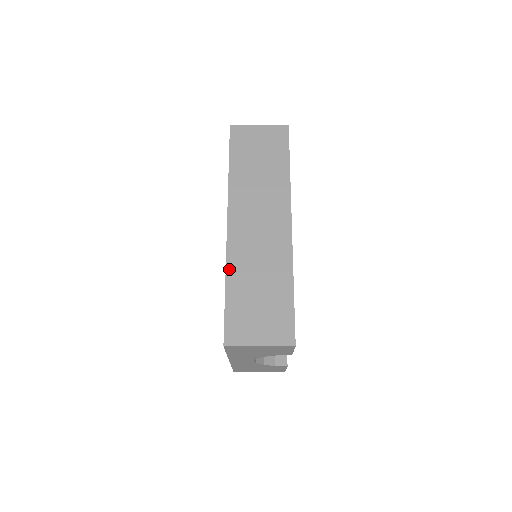
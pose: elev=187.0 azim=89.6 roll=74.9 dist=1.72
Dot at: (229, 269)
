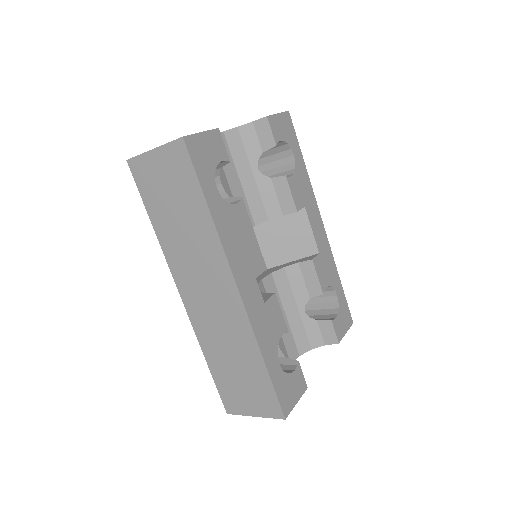
Dot at: (202, 344)
